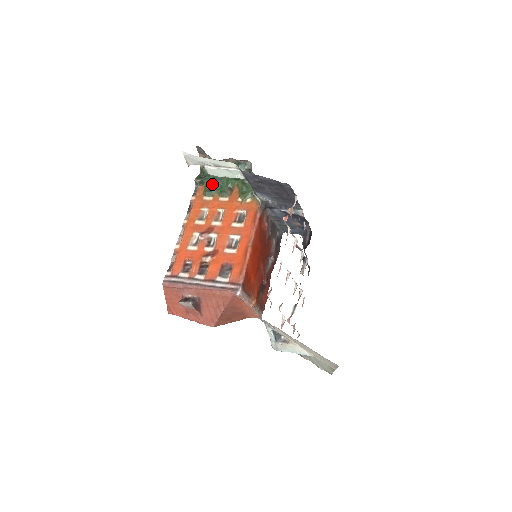
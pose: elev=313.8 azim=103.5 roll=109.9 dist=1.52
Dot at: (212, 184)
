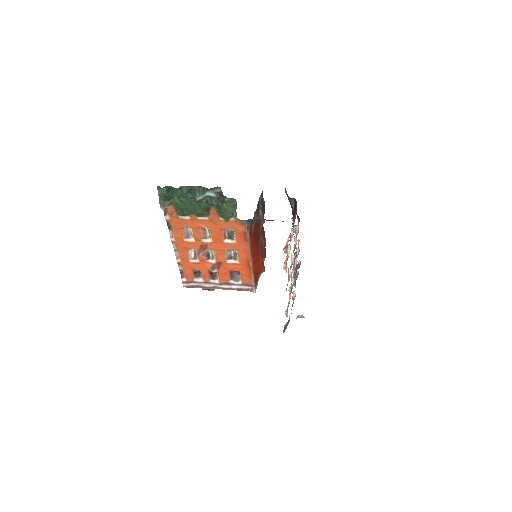
Dot at: (183, 208)
